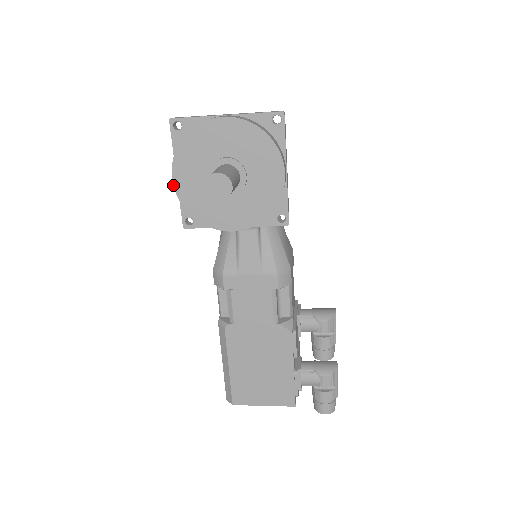
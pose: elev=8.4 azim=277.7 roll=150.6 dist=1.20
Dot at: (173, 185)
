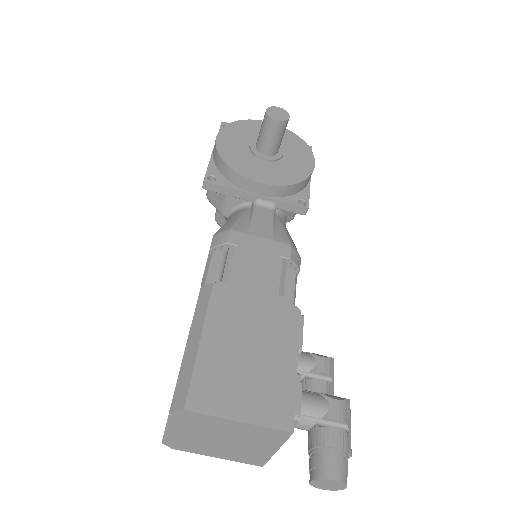
Dot at: (215, 140)
